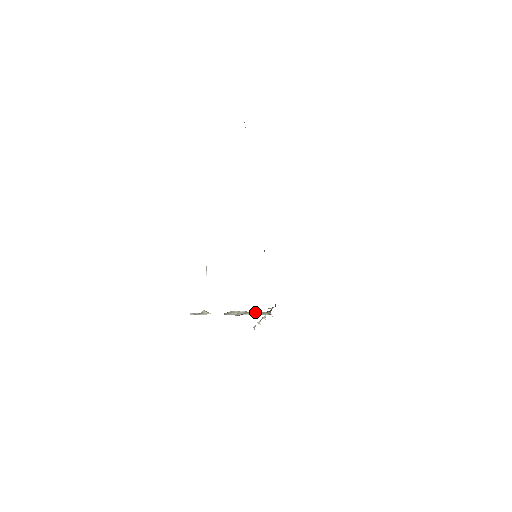
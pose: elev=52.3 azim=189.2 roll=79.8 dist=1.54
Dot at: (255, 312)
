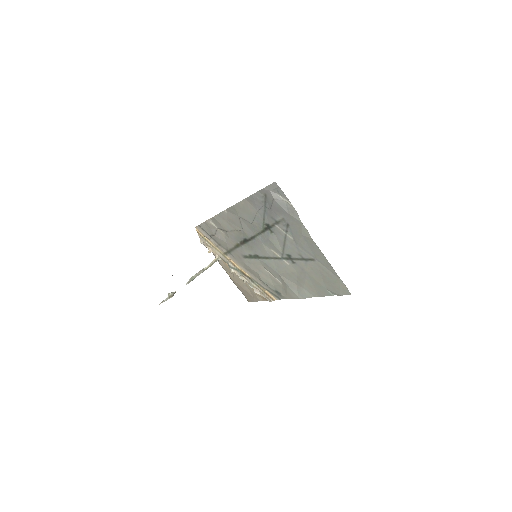
Dot at: (208, 266)
